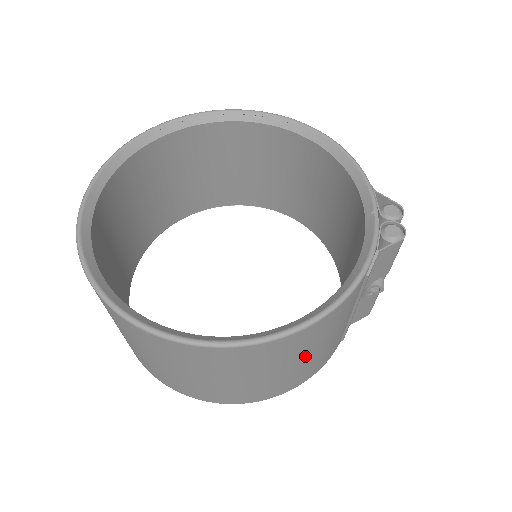
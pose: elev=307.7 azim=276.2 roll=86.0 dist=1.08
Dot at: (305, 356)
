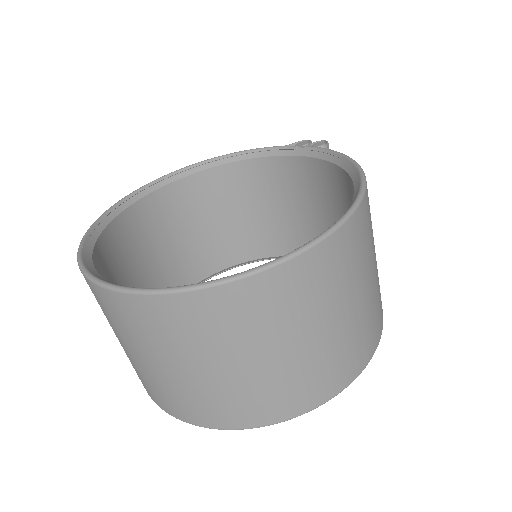
Dot at: occluded
